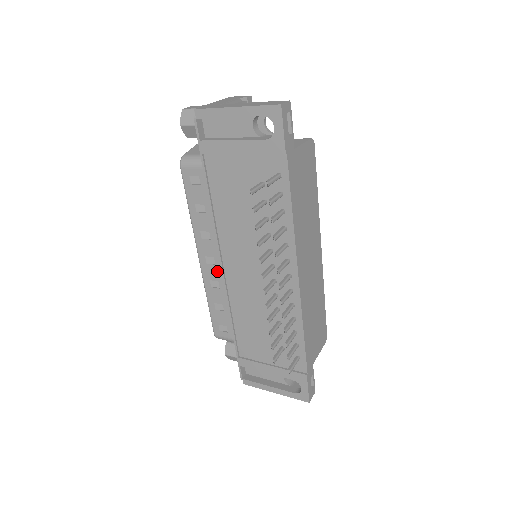
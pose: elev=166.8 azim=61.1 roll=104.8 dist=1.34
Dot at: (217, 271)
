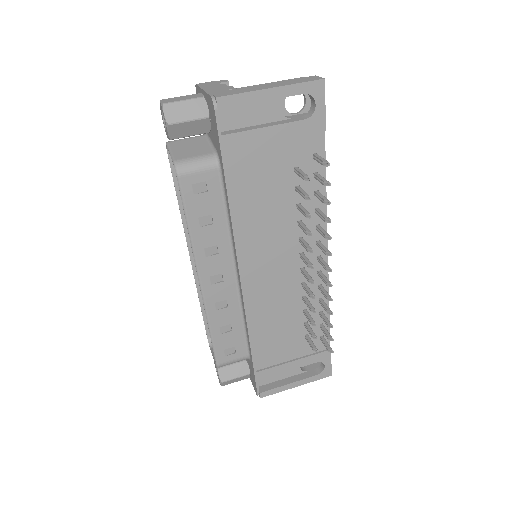
Dot at: (225, 288)
